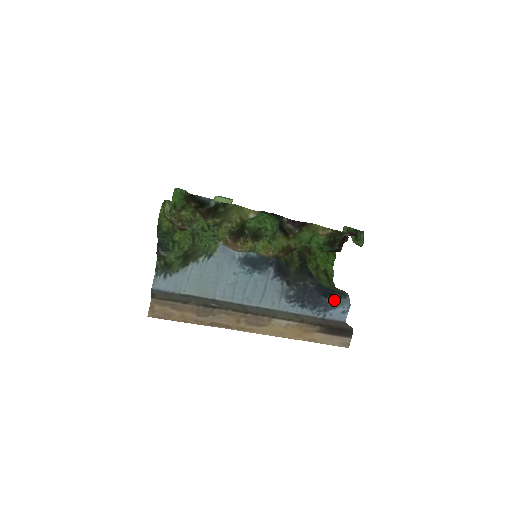
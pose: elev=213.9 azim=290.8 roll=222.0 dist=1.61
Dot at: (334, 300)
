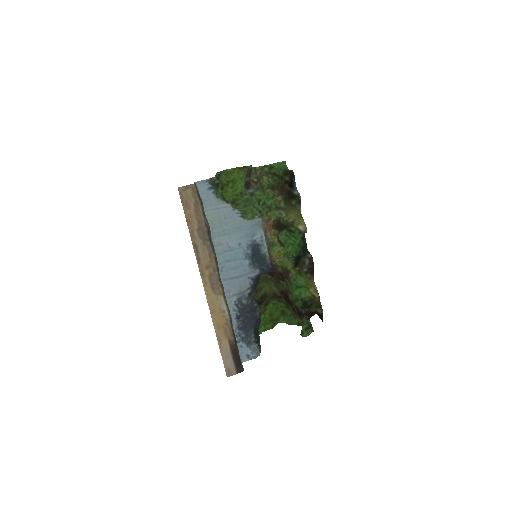
Dot at: (255, 341)
